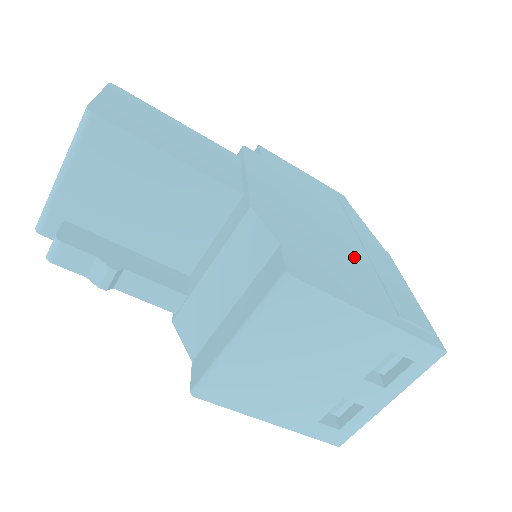
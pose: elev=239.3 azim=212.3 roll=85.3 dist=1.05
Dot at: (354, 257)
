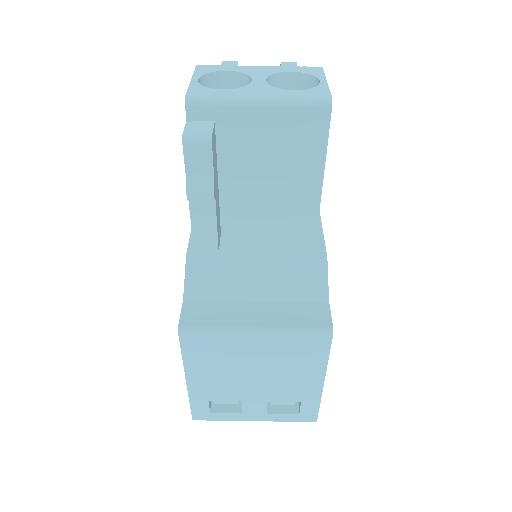
Dot at: occluded
